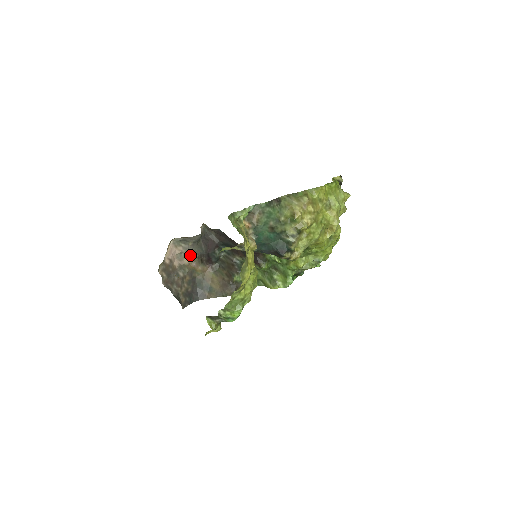
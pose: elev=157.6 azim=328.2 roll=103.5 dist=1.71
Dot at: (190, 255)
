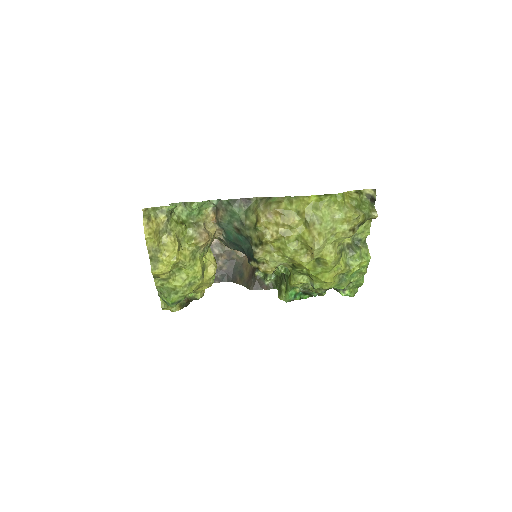
Dot at: occluded
